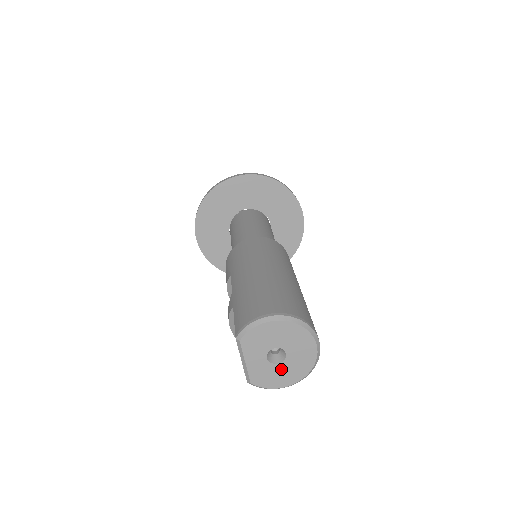
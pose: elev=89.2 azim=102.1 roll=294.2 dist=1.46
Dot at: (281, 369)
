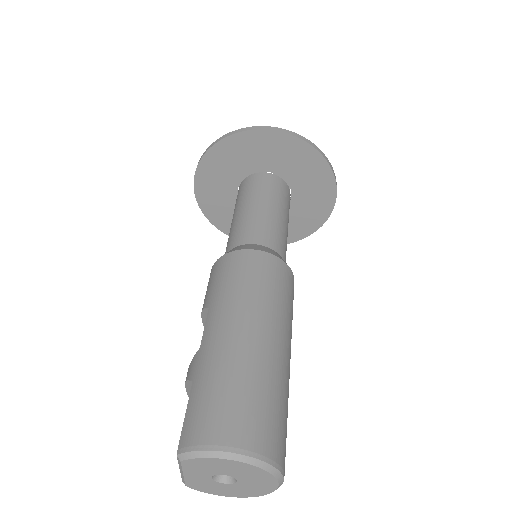
Dot at: (227, 487)
